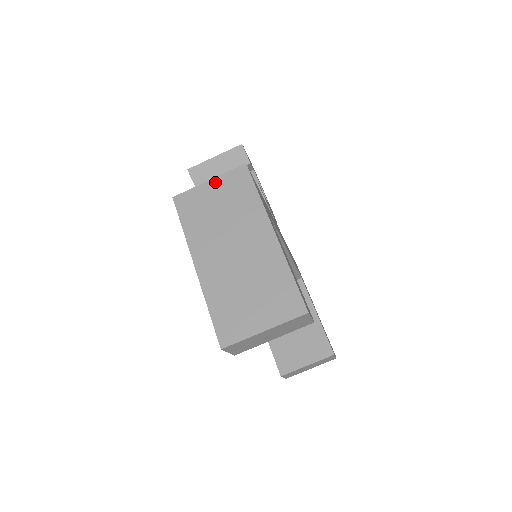
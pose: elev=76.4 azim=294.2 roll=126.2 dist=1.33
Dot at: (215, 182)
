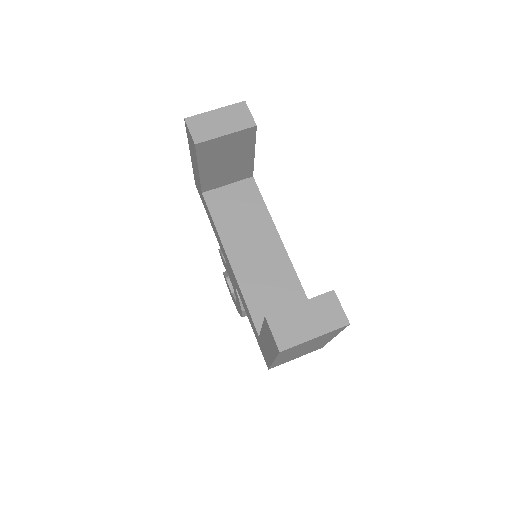
Dot at: occluded
